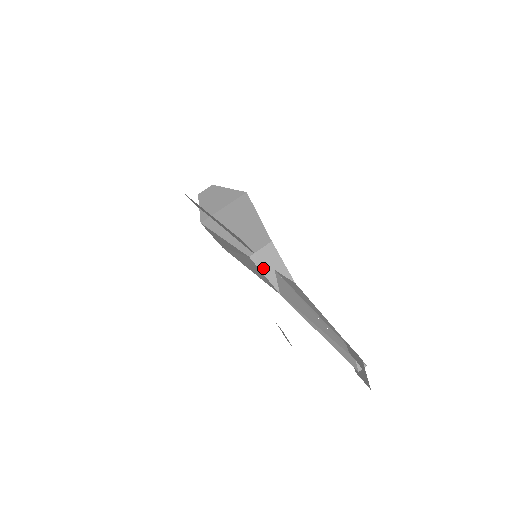
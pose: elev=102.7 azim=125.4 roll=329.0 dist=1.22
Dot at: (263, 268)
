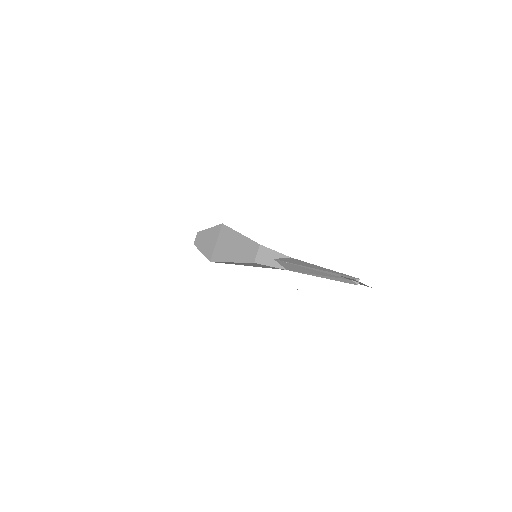
Dot at: (266, 263)
